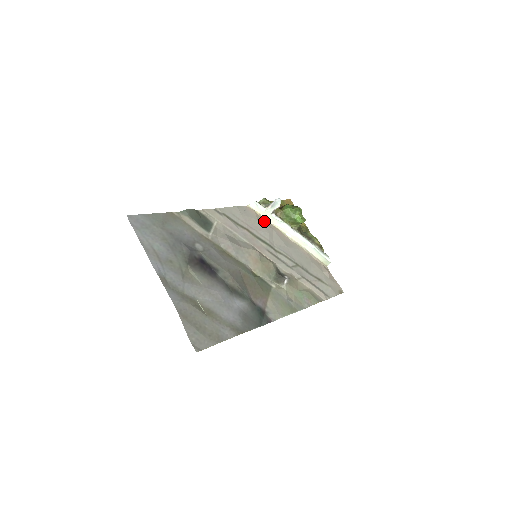
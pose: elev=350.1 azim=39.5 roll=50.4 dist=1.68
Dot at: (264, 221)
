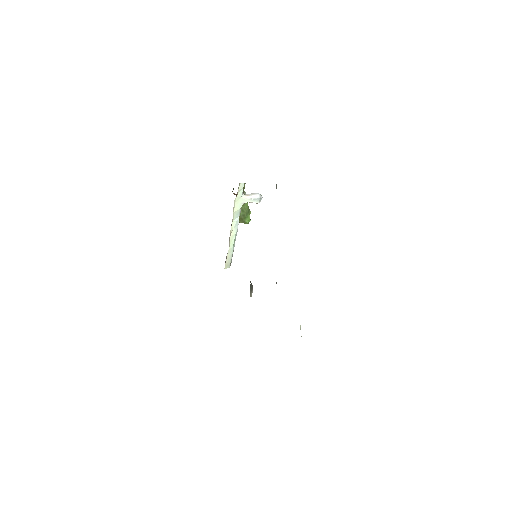
Dot at: occluded
